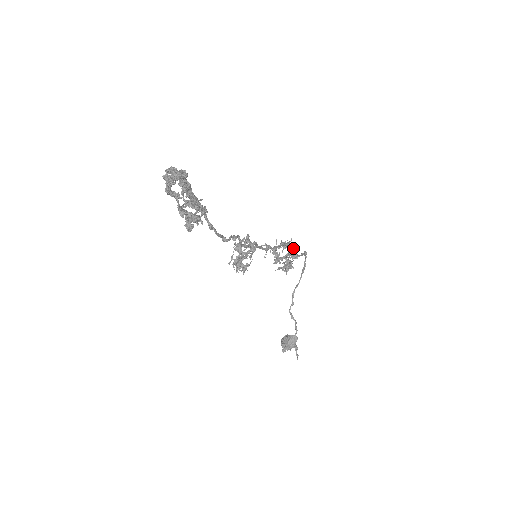
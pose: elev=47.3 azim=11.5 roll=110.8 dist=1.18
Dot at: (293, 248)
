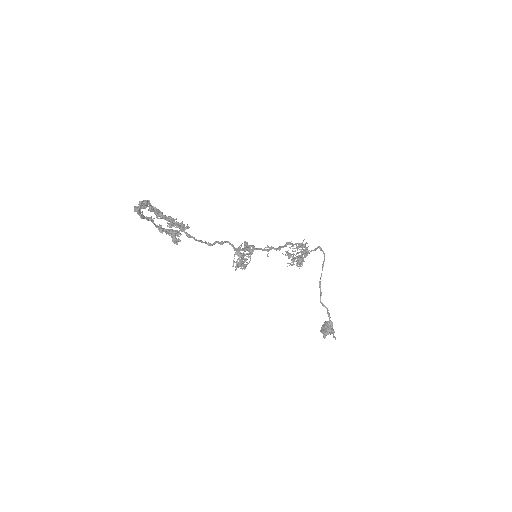
Dot at: occluded
